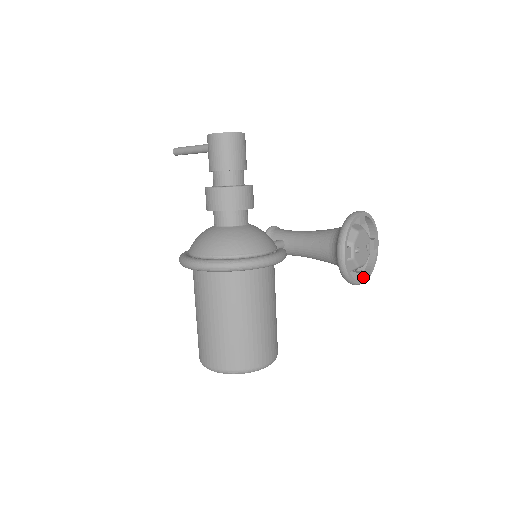
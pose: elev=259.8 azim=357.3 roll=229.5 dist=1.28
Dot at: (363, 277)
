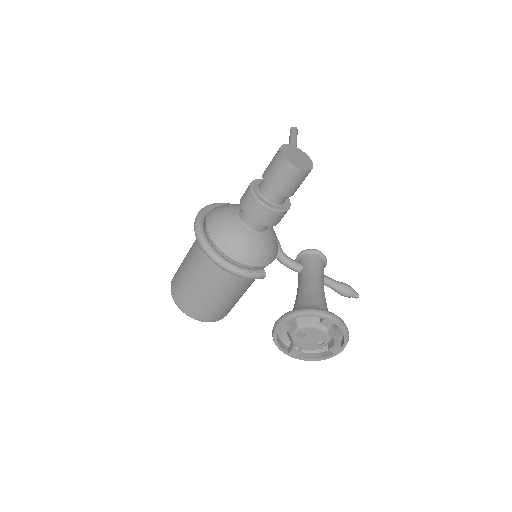
Dot at: (295, 354)
